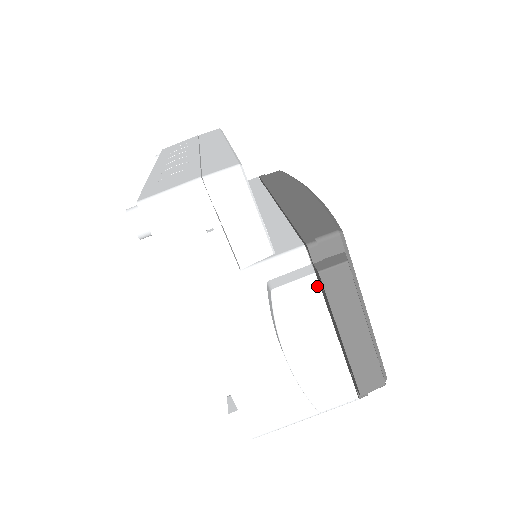
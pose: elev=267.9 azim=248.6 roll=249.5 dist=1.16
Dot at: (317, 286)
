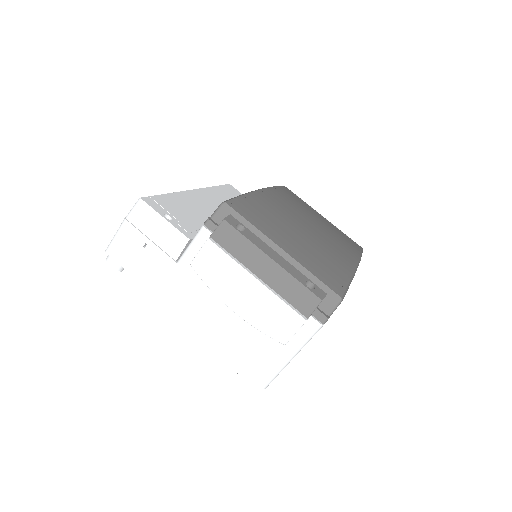
Dot at: (215, 247)
